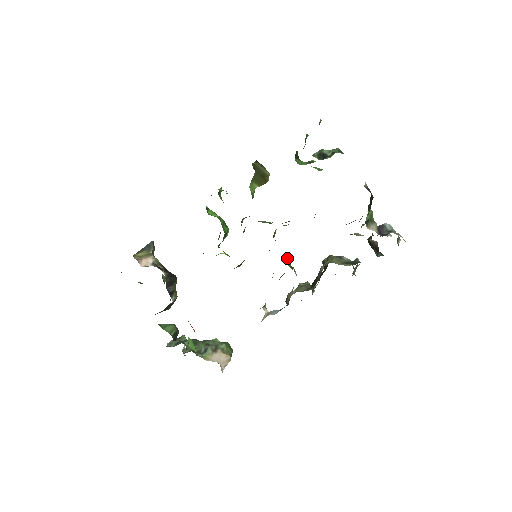
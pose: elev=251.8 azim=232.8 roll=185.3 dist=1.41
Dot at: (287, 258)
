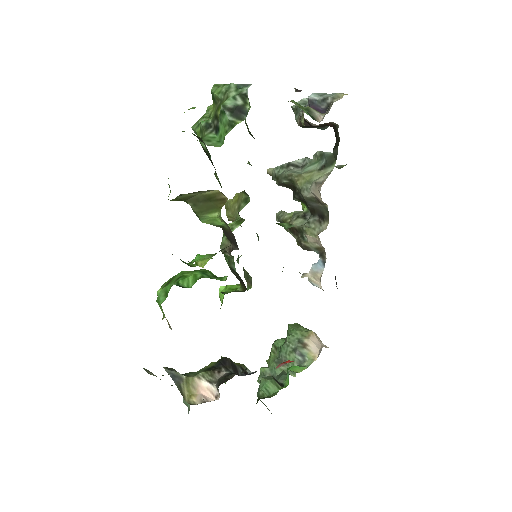
Dot at: occluded
